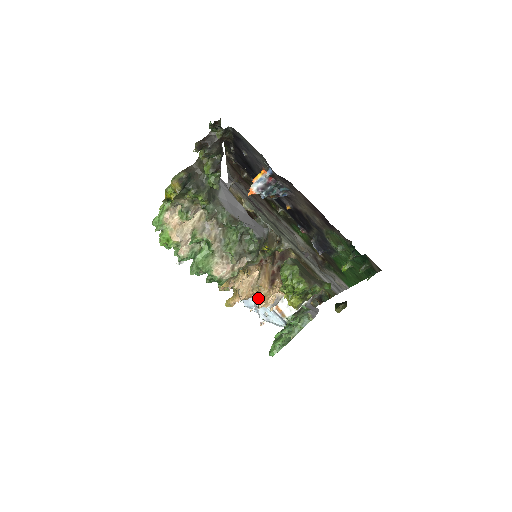
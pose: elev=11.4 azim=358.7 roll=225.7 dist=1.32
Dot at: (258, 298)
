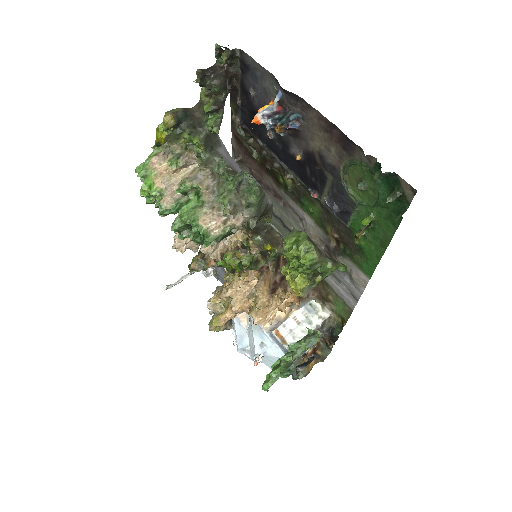
Dot at: (254, 310)
